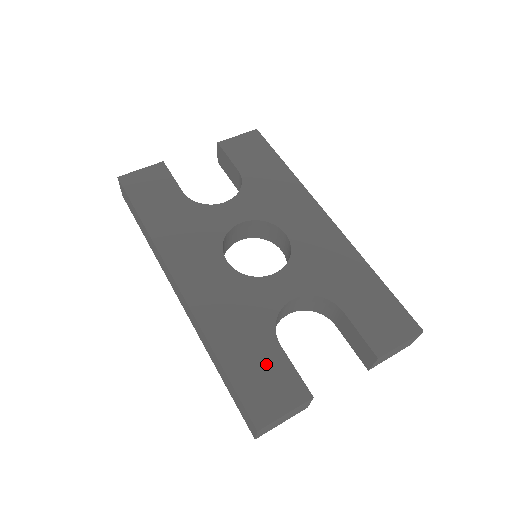
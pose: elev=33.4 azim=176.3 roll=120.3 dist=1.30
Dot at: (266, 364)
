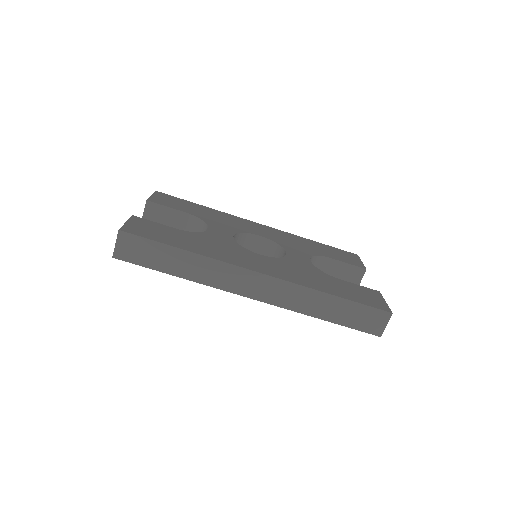
Dot at: (350, 288)
